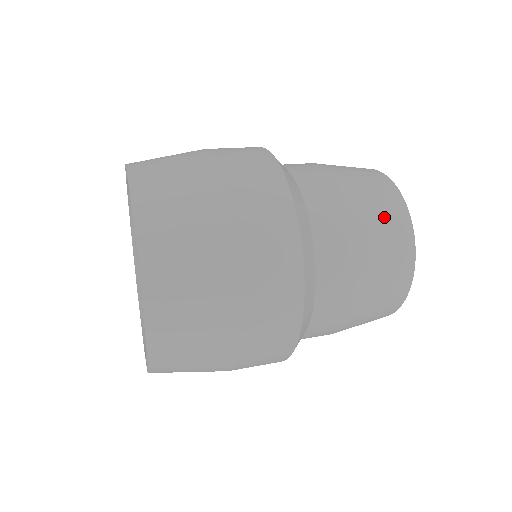
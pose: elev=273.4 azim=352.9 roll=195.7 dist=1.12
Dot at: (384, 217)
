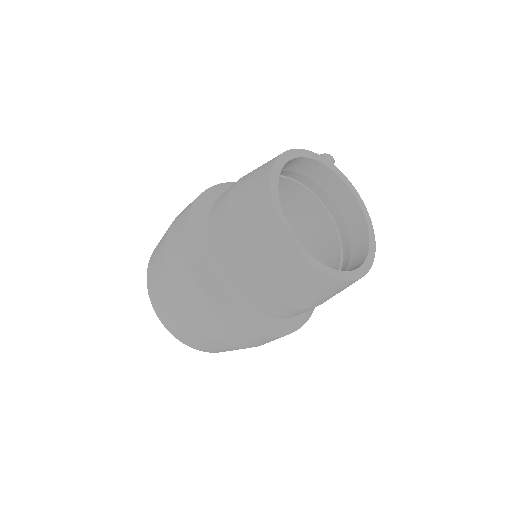
Dot at: (282, 272)
